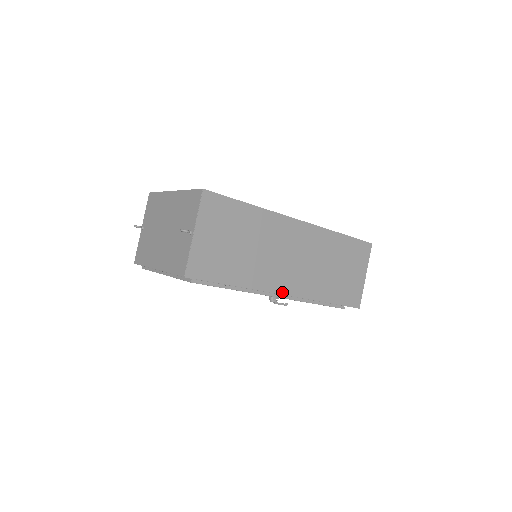
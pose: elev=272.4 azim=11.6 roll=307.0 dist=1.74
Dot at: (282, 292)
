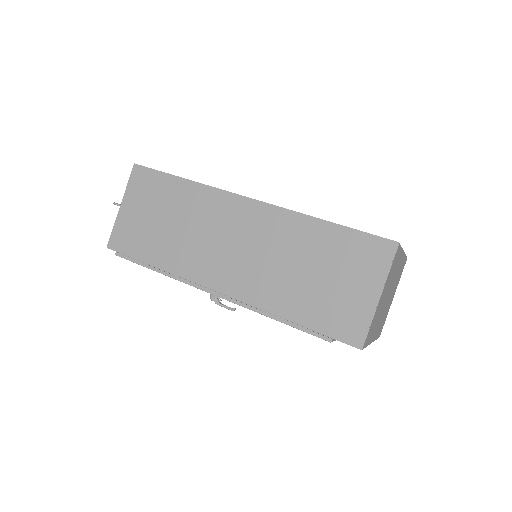
Dot at: (214, 287)
